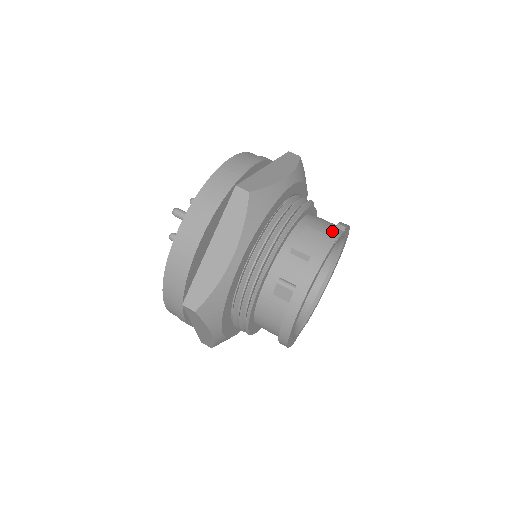
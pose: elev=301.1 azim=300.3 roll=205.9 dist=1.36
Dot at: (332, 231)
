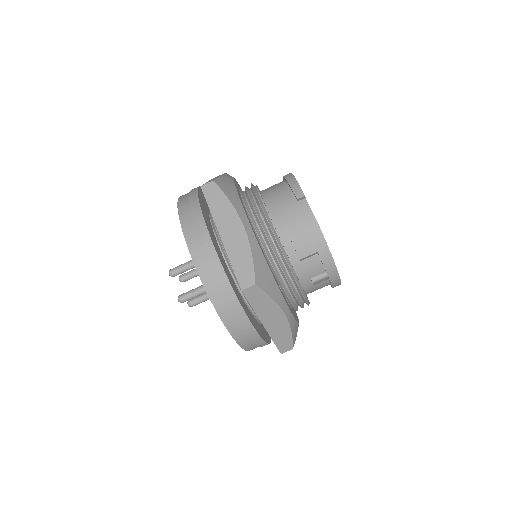
Dot at: (302, 211)
